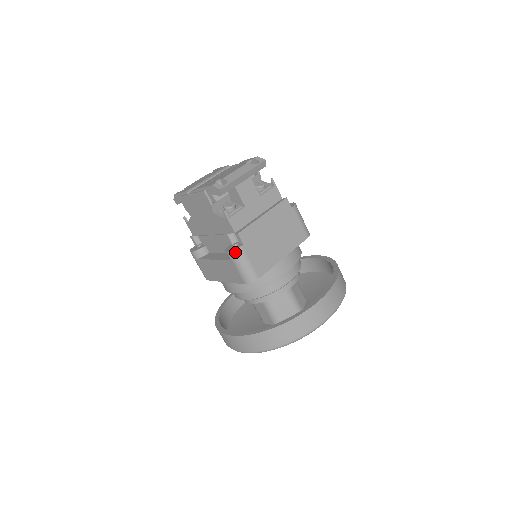
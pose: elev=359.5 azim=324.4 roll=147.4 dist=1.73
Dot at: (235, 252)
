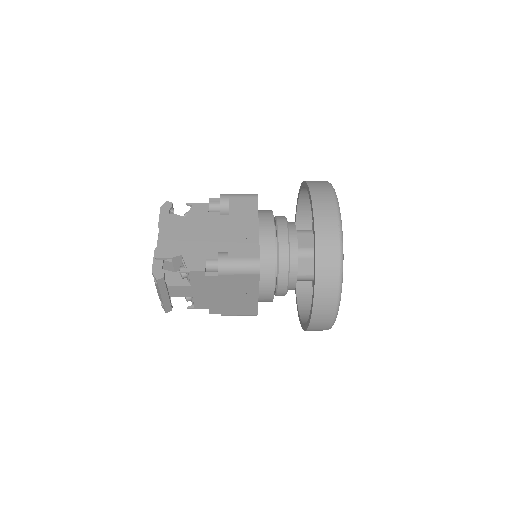
Dot at: occluded
